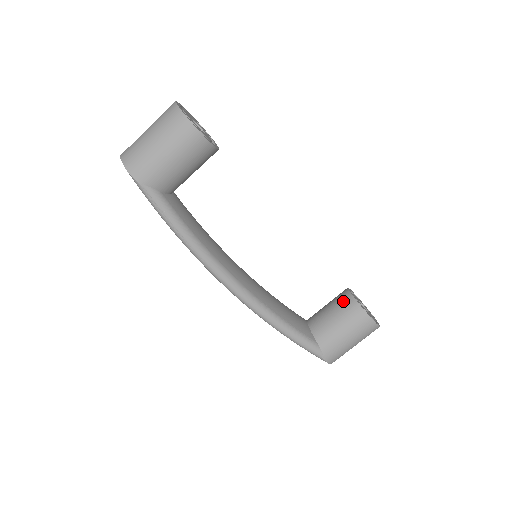
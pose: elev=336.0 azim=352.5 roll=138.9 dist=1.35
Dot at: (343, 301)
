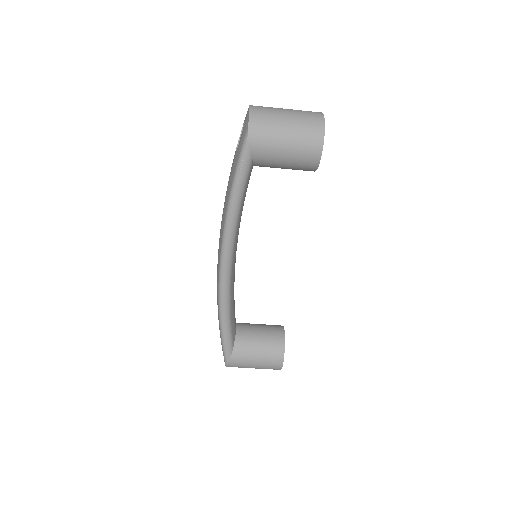
Dot at: (275, 334)
